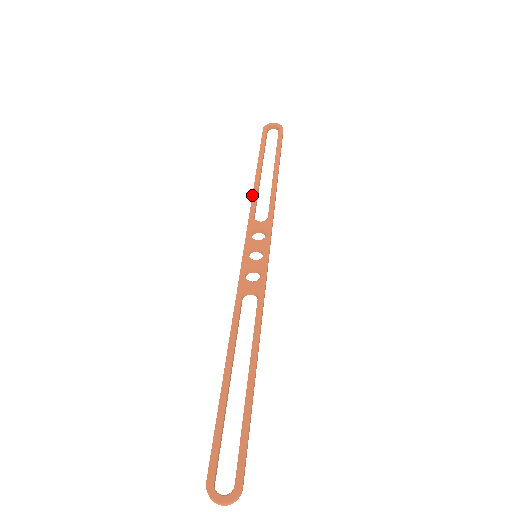
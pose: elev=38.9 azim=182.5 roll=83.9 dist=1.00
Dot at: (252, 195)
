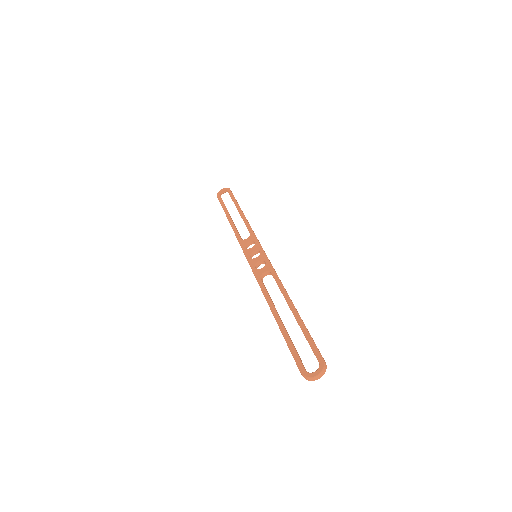
Dot at: (233, 230)
